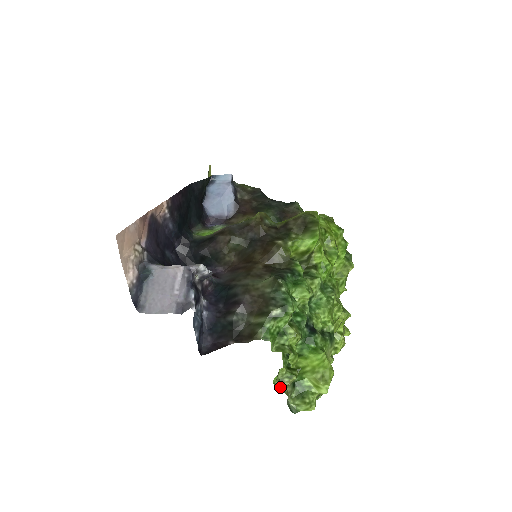
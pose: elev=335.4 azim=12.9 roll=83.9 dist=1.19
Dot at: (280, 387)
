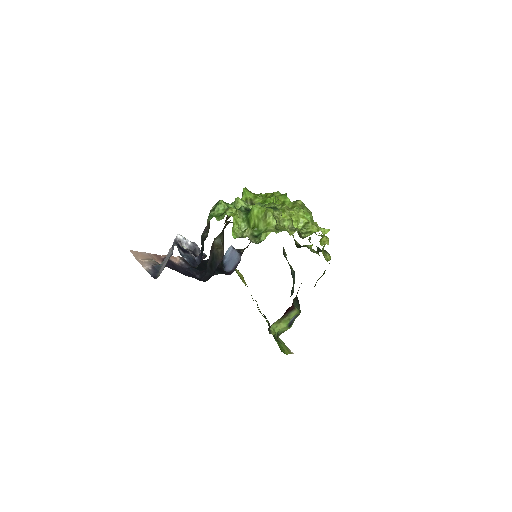
Dot at: occluded
